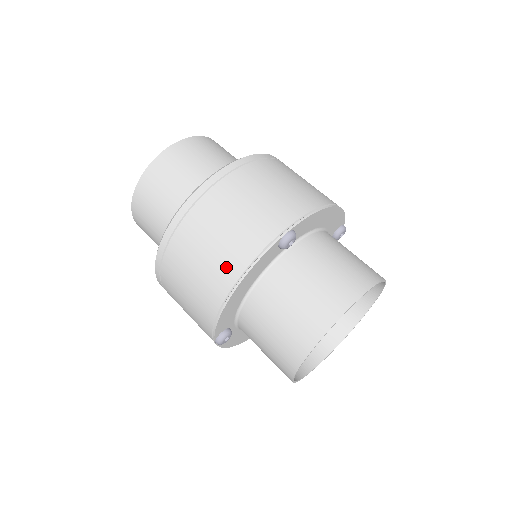
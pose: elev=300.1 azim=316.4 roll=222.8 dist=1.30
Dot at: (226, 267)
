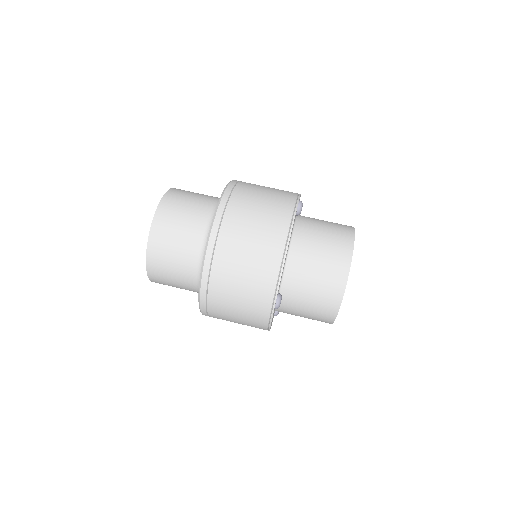
Dot at: (255, 326)
